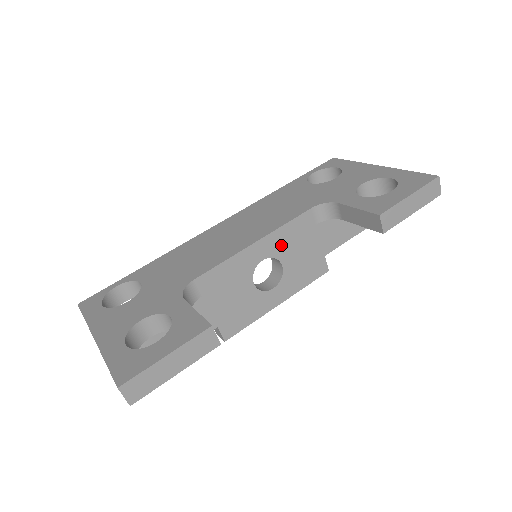
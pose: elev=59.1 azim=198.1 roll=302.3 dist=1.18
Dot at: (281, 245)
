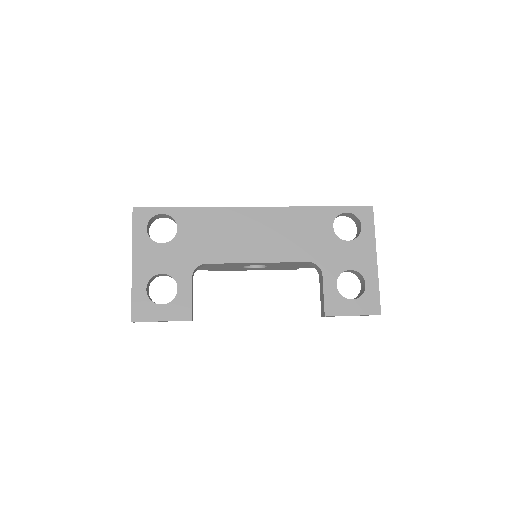
Dot at: (274, 264)
